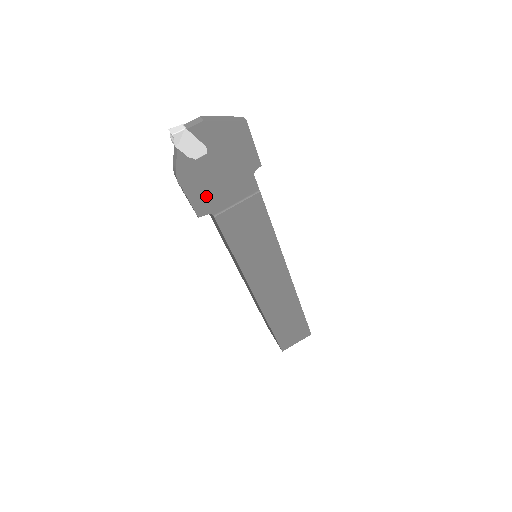
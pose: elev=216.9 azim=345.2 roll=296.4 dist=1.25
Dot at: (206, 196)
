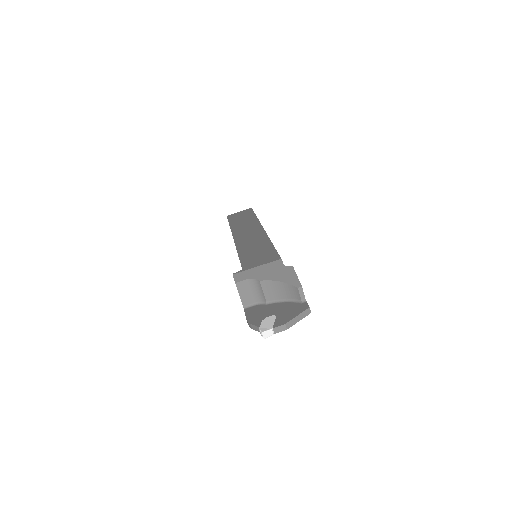
Dot at: occluded
